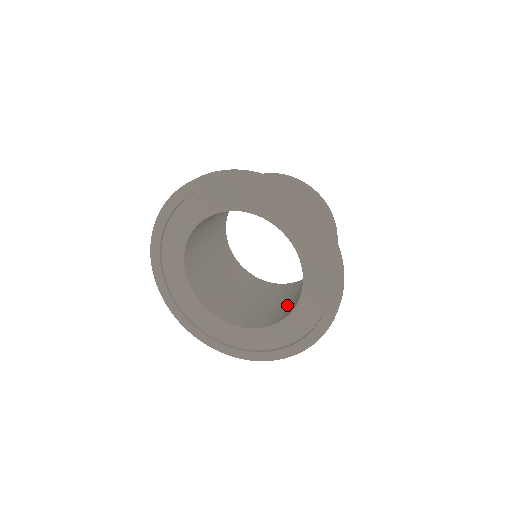
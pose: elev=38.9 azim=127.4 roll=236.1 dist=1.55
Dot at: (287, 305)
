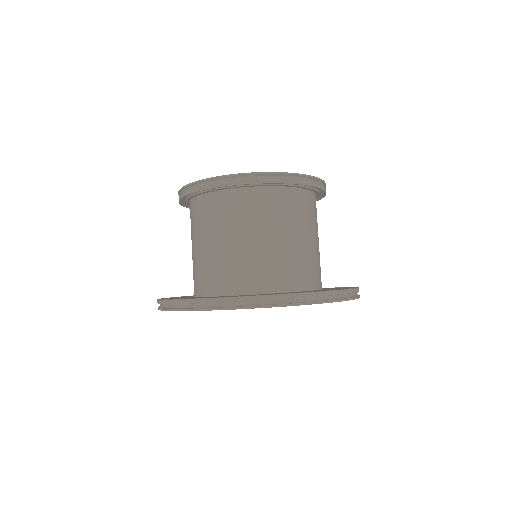
Dot at: occluded
